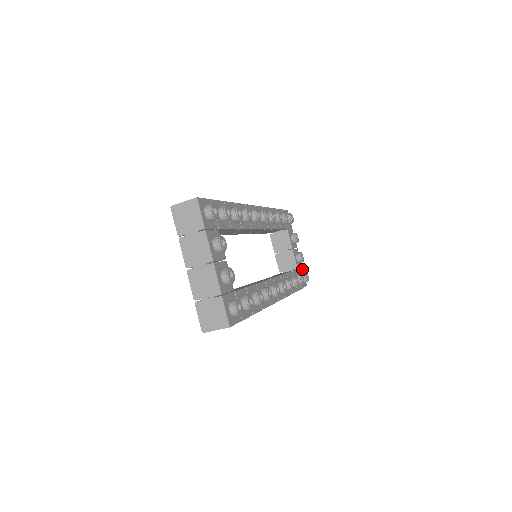
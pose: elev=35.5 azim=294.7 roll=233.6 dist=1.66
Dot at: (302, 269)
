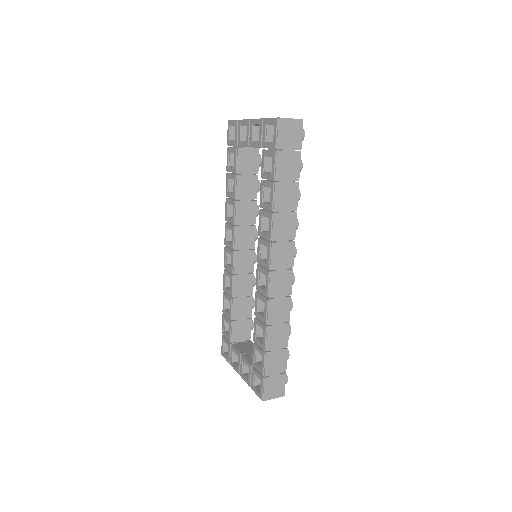
Dot at: occluded
